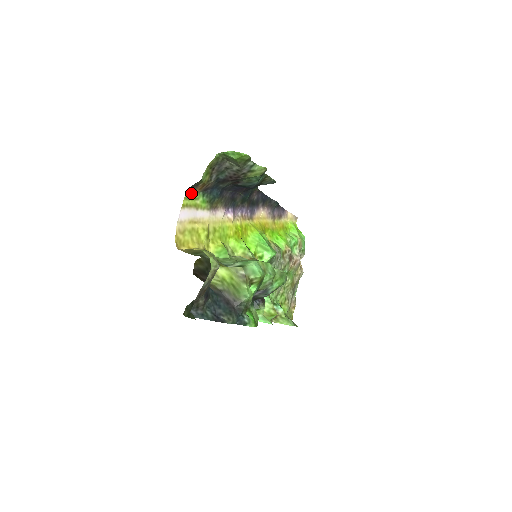
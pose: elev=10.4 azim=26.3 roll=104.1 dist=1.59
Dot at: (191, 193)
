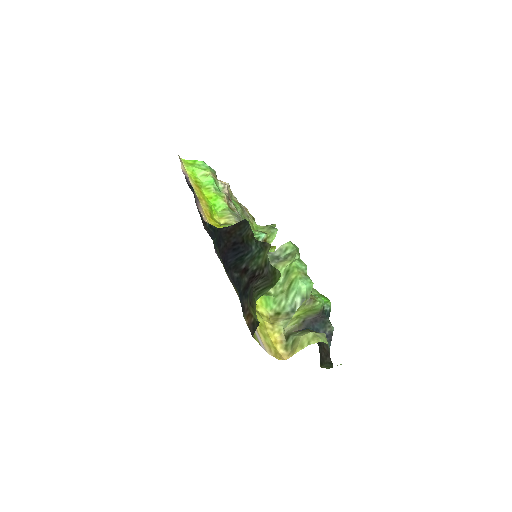
Dot at: occluded
